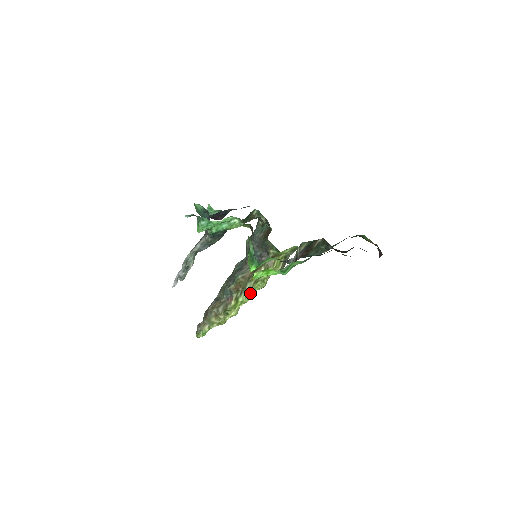
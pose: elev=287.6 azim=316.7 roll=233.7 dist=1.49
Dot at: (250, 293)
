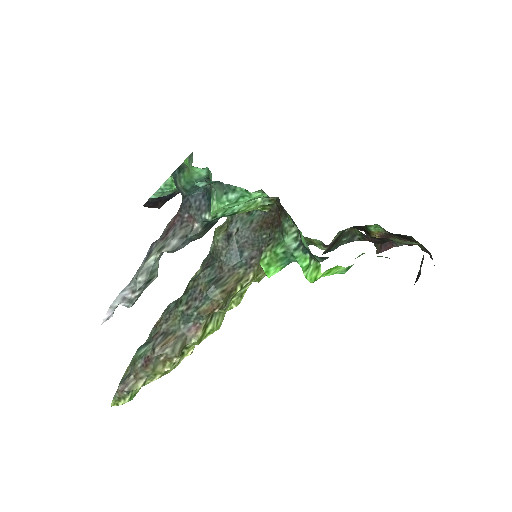
Dot at: (223, 315)
